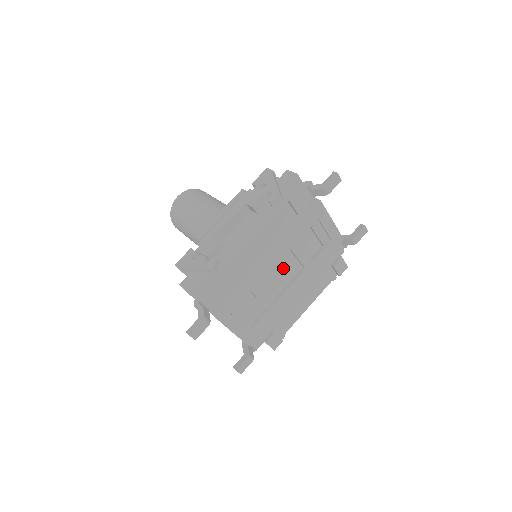
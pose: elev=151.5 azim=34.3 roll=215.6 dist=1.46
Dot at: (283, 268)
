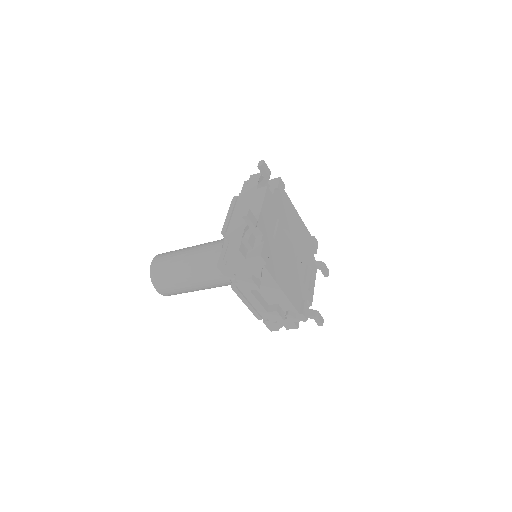
Dot at: (289, 251)
